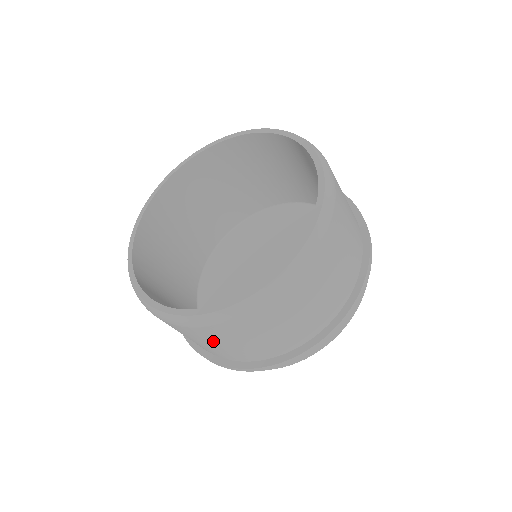
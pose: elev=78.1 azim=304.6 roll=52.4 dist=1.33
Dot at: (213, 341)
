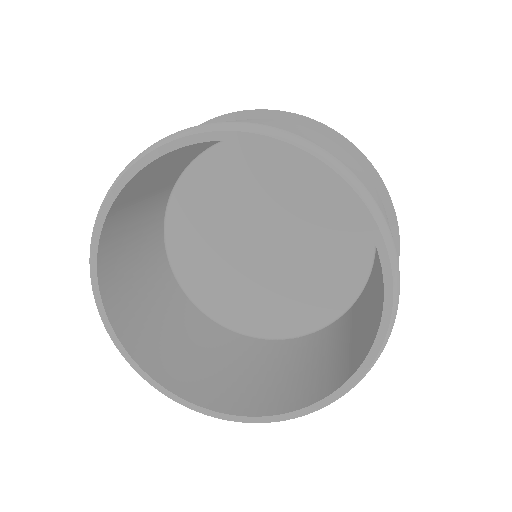
Dot at: occluded
